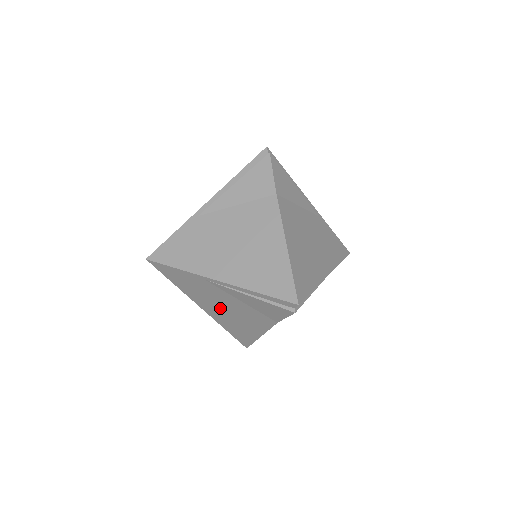
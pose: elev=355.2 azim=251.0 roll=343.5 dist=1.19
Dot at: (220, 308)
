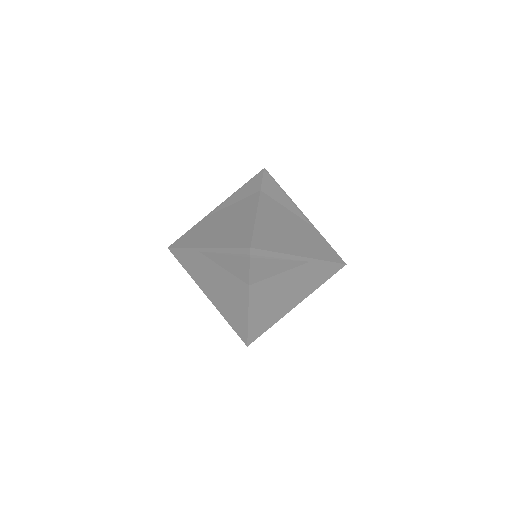
Dot at: occluded
